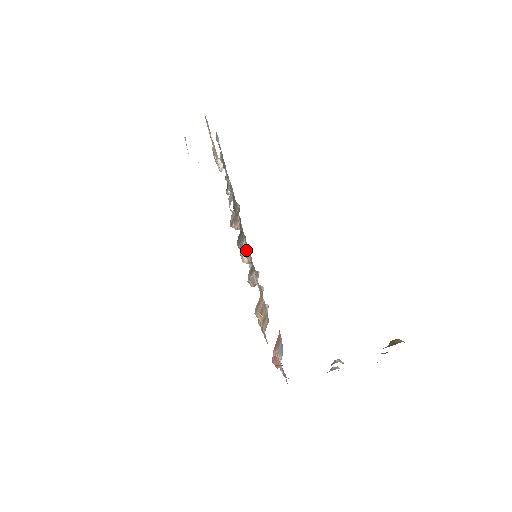
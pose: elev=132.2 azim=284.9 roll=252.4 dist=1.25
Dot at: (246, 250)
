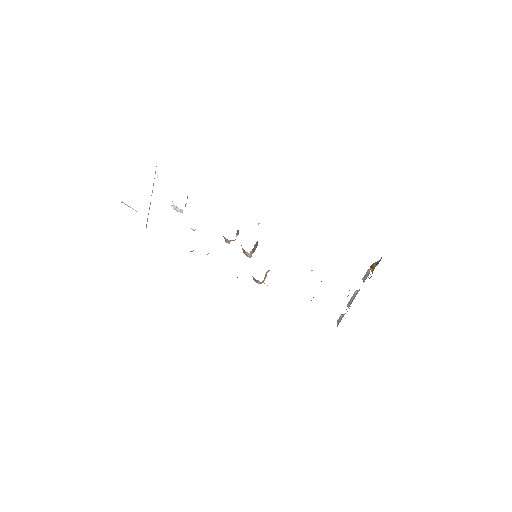
Dot at: occluded
